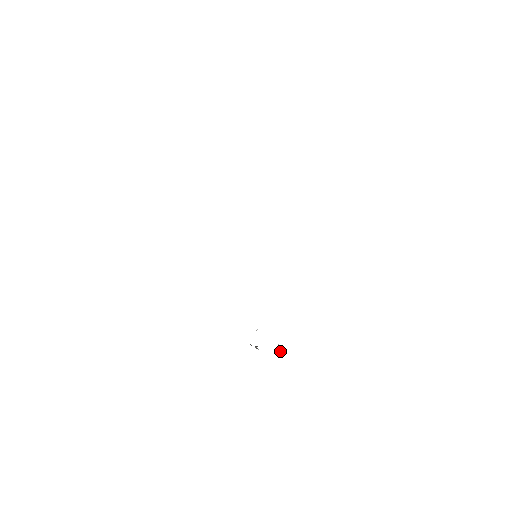
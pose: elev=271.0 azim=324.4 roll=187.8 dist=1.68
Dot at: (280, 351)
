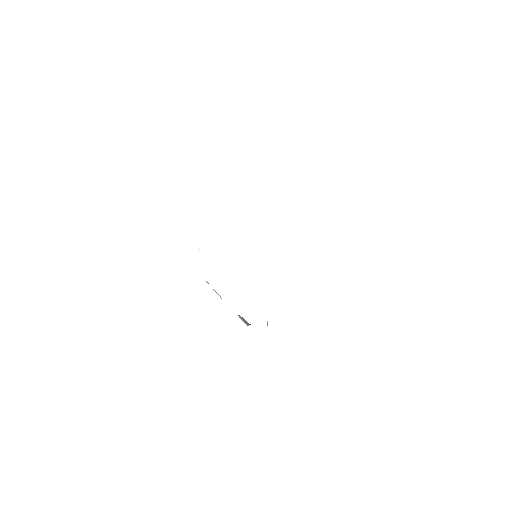
Dot at: occluded
